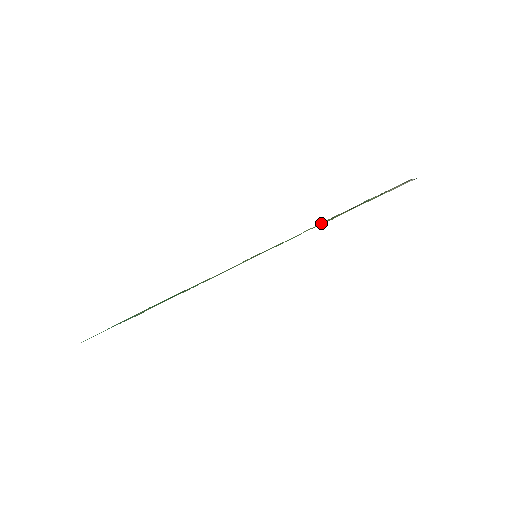
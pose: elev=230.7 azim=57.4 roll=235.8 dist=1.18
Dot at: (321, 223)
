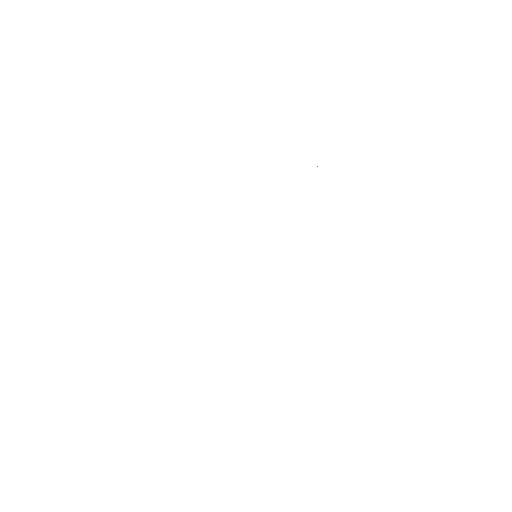
Dot at: occluded
